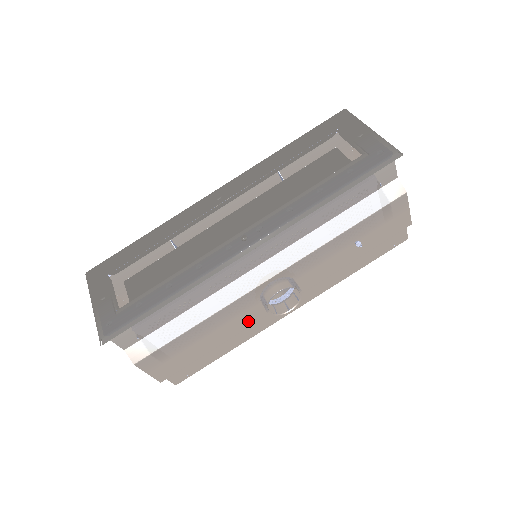
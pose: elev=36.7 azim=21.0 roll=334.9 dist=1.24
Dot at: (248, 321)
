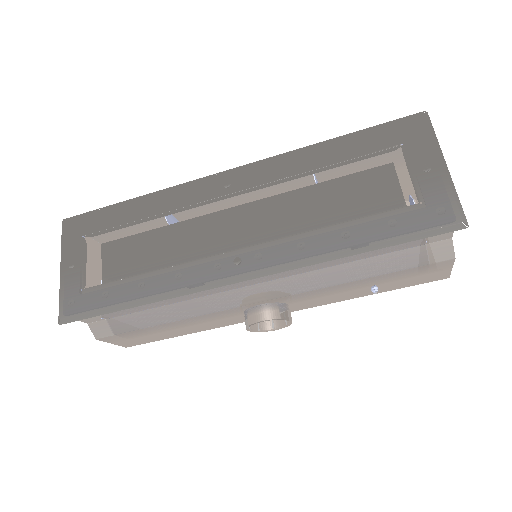
Dot at: (228, 323)
